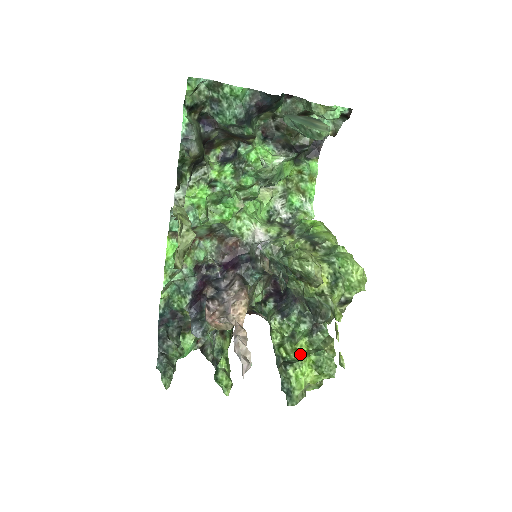
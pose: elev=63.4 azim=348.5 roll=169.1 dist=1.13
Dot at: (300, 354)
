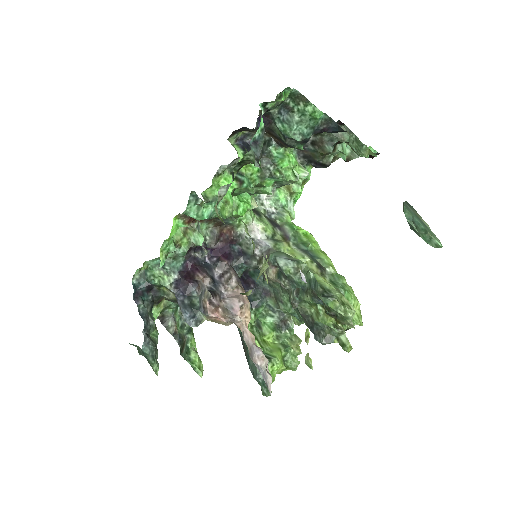
Dot at: (269, 347)
